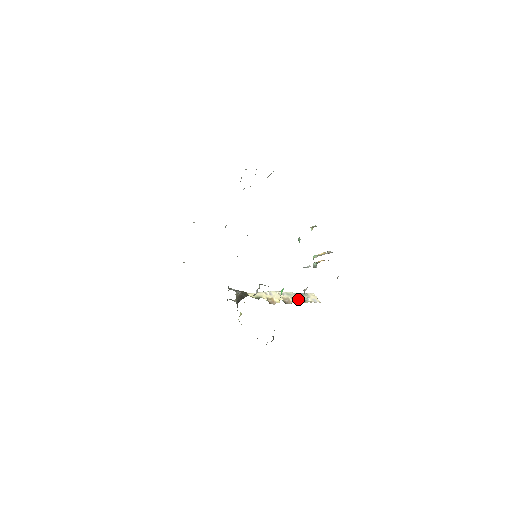
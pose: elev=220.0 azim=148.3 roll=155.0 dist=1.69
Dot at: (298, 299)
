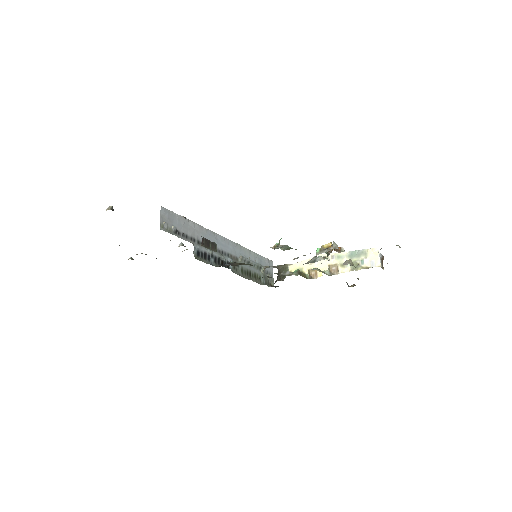
Dot at: (349, 264)
